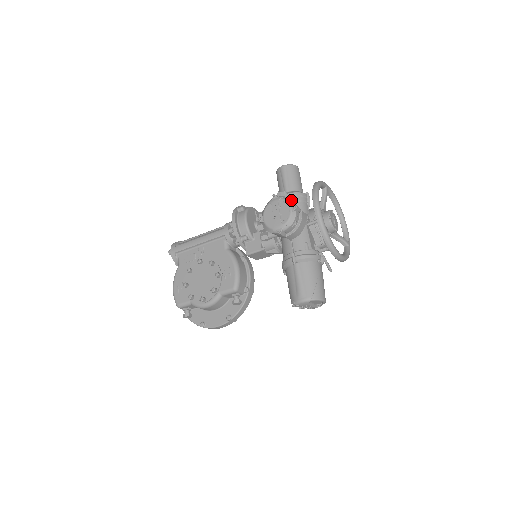
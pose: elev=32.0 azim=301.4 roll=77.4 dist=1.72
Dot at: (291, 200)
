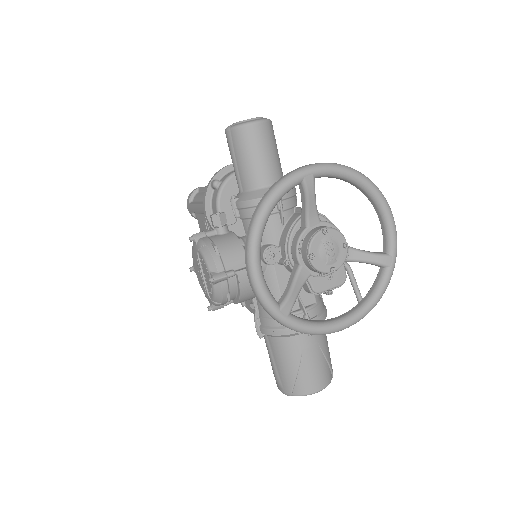
Dot at: (211, 258)
